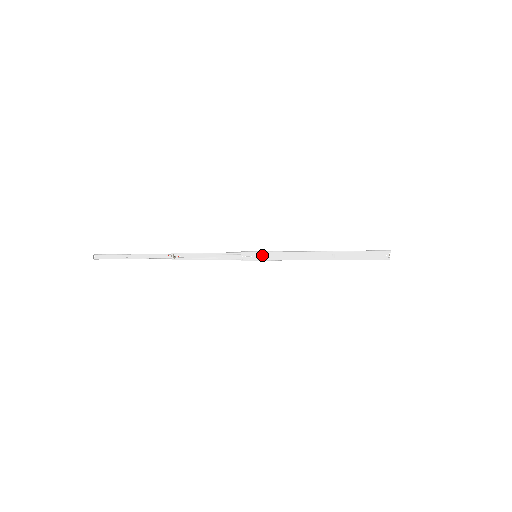
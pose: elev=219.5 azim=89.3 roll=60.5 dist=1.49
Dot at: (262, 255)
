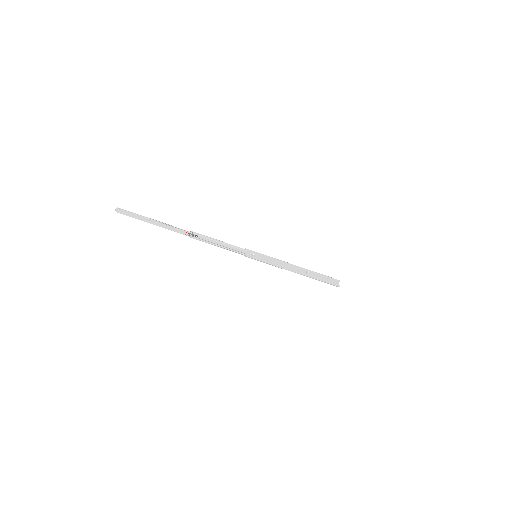
Dot at: (261, 256)
